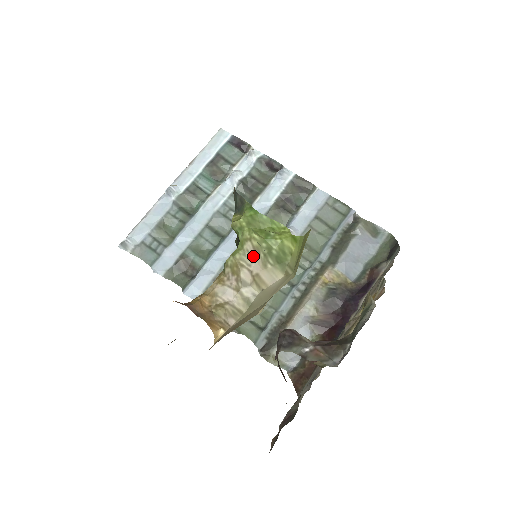
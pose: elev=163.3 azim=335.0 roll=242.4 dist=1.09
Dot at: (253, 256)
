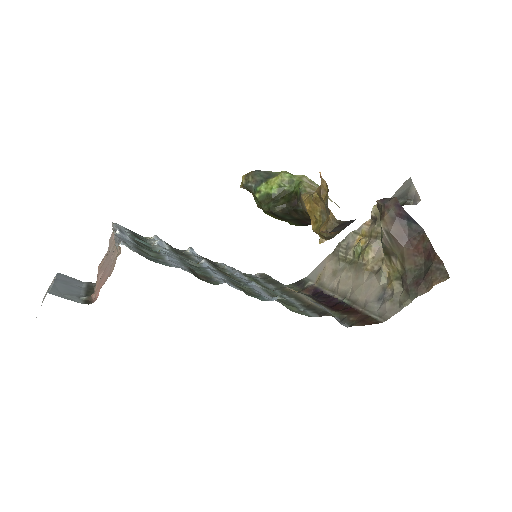
Dot at: occluded
